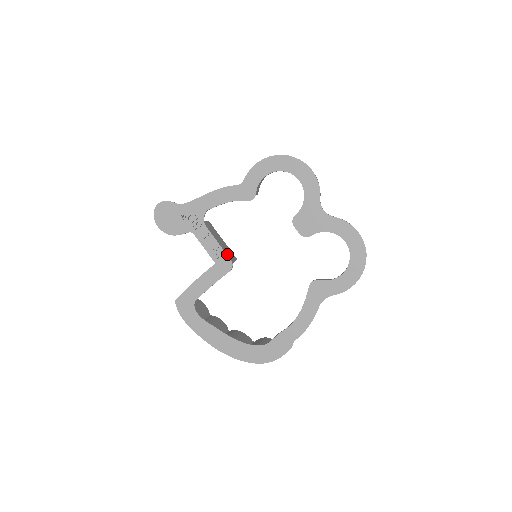
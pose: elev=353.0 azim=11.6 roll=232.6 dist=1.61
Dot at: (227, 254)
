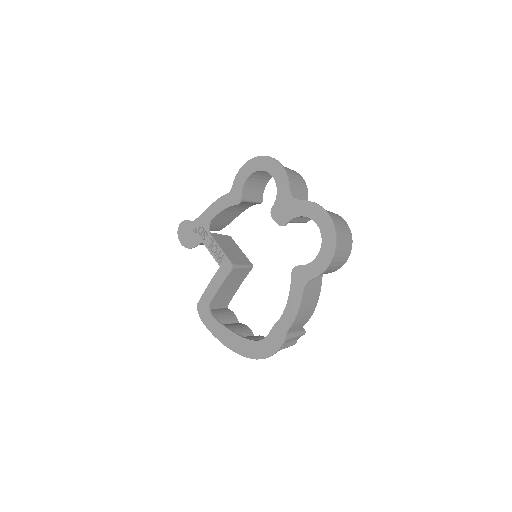
Dot at: (235, 259)
